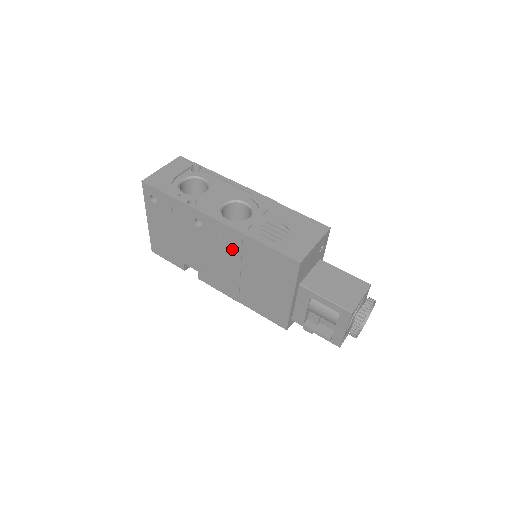
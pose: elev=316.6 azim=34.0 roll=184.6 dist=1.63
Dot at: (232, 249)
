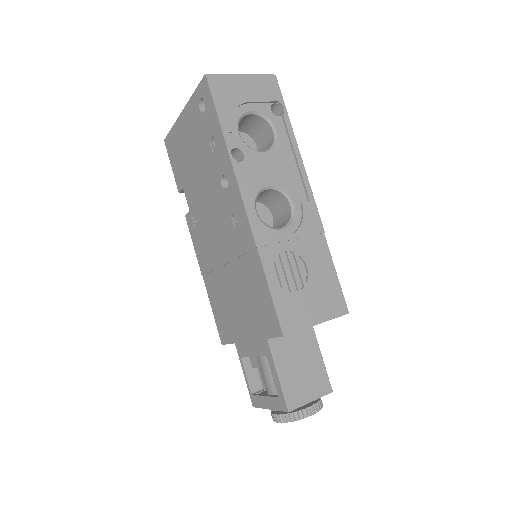
Dot at: (235, 242)
